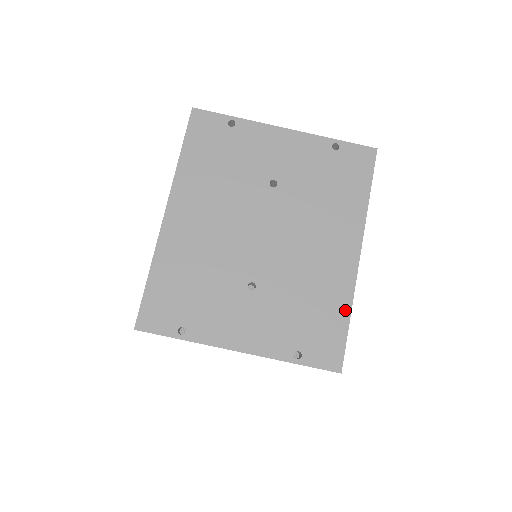
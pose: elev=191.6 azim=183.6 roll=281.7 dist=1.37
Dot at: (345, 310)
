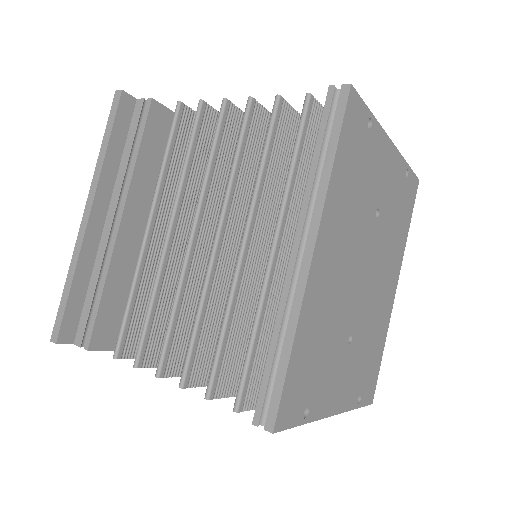
Dot at: (383, 345)
